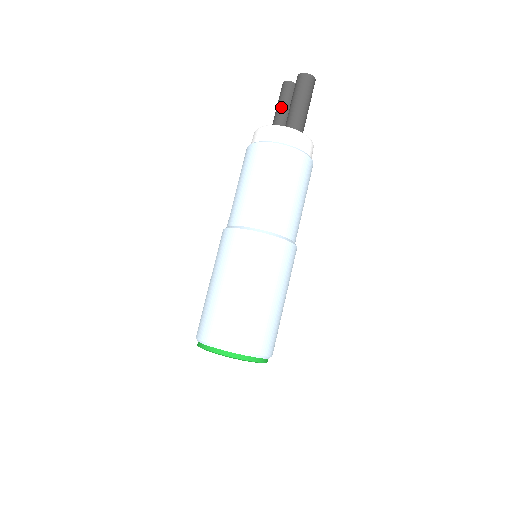
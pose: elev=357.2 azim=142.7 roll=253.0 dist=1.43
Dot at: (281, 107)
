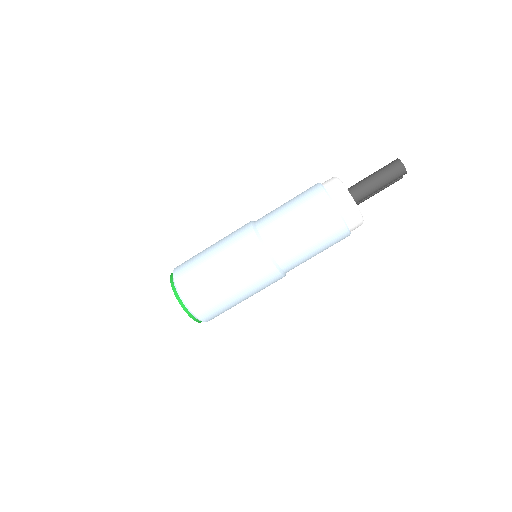
Dot at: occluded
